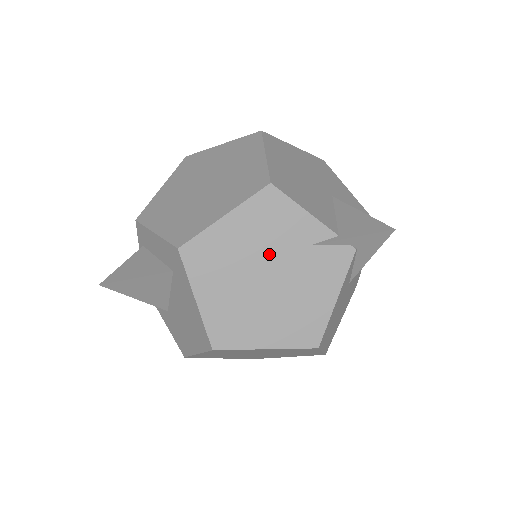
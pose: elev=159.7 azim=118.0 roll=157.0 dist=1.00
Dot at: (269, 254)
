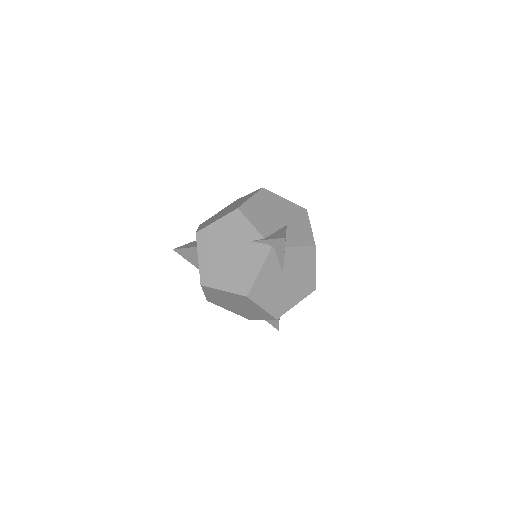
Dot at: (232, 242)
